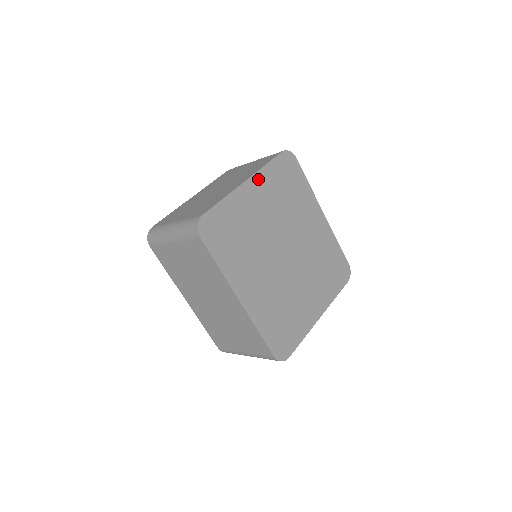
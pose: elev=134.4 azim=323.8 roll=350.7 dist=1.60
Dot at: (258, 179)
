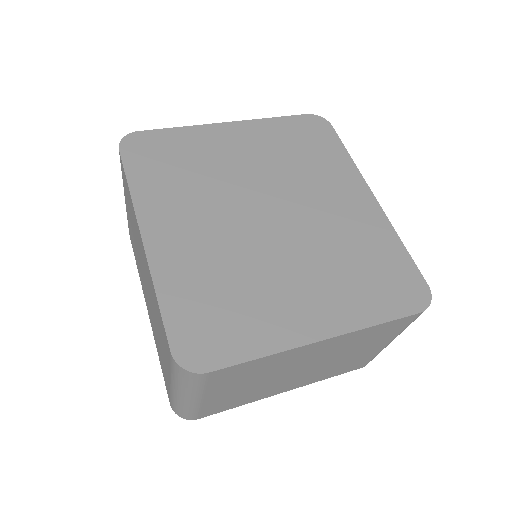
Dot at: (250, 126)
